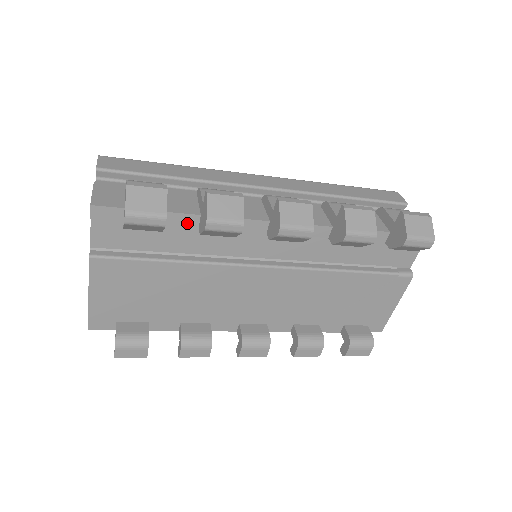
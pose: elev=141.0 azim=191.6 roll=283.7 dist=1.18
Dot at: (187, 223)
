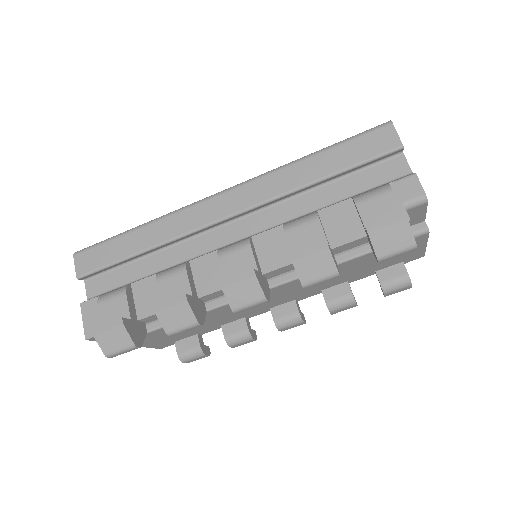
Dot at: occluded
